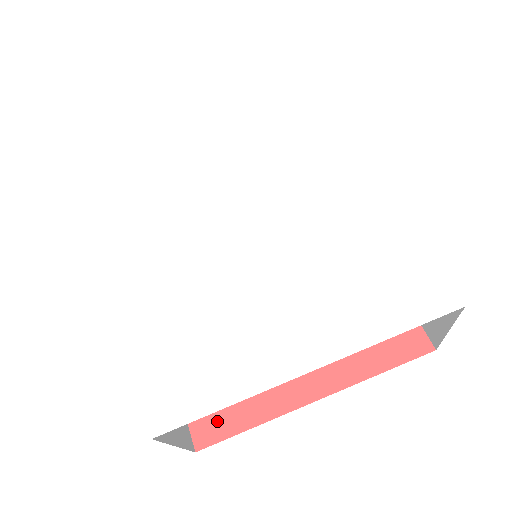
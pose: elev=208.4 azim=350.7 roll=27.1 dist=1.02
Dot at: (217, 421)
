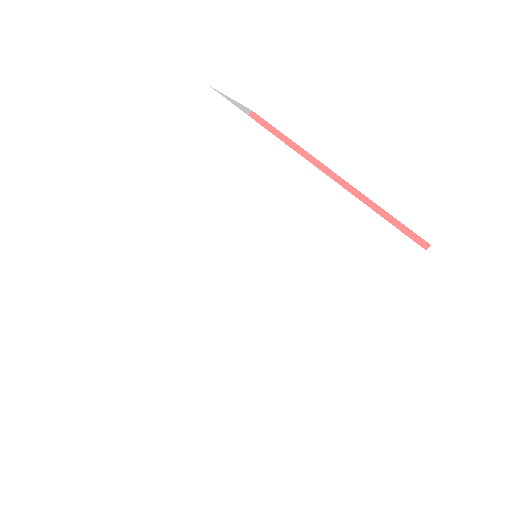
Dot at: occluded
